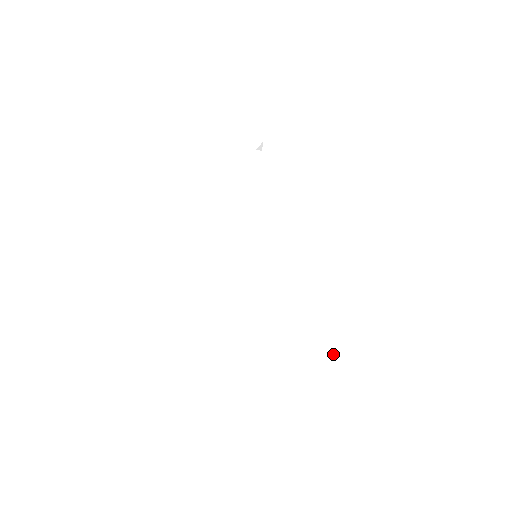
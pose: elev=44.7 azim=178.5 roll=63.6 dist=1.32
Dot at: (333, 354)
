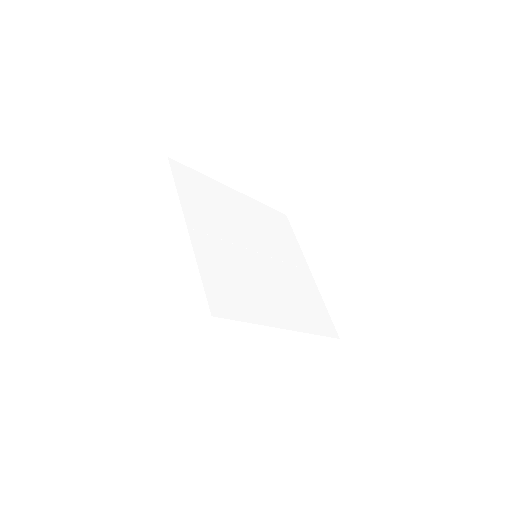
Dot at: occluded
